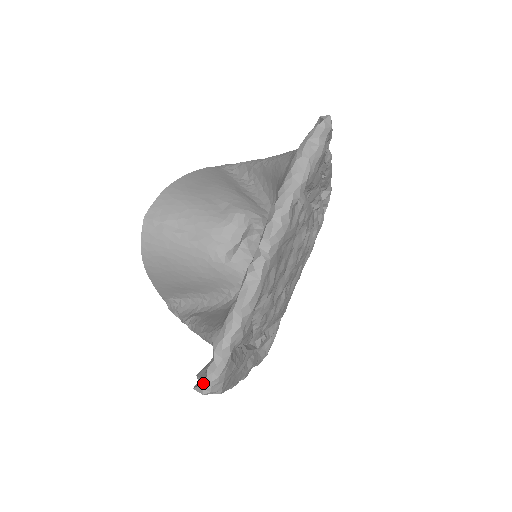
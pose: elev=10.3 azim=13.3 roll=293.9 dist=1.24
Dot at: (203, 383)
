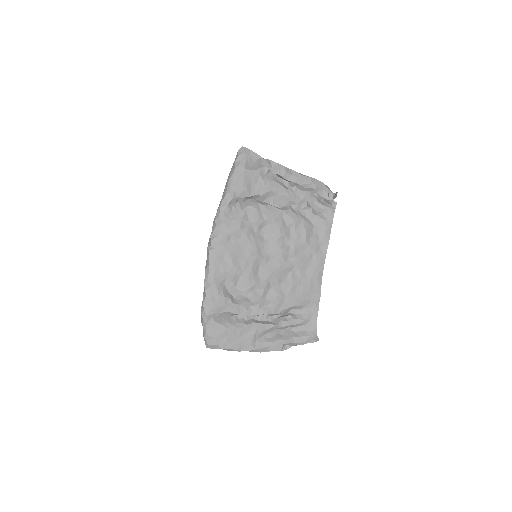
Dot at: (204, 340)
